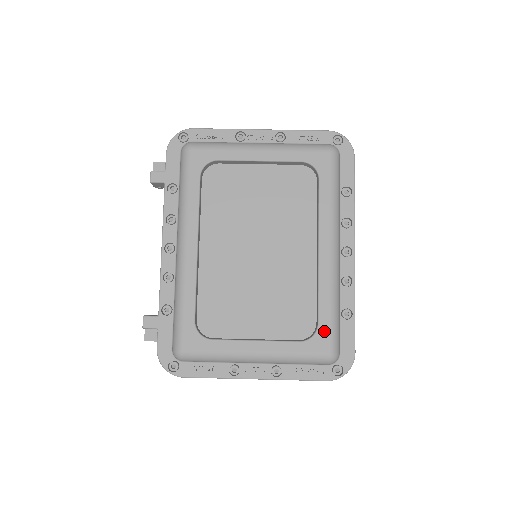
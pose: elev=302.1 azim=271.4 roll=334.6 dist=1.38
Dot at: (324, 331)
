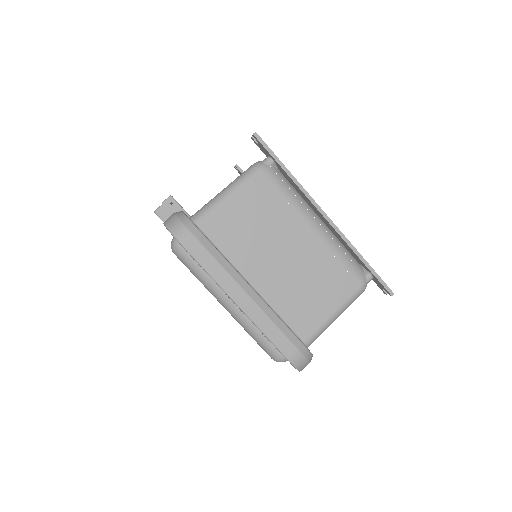
Dot at: occluded
